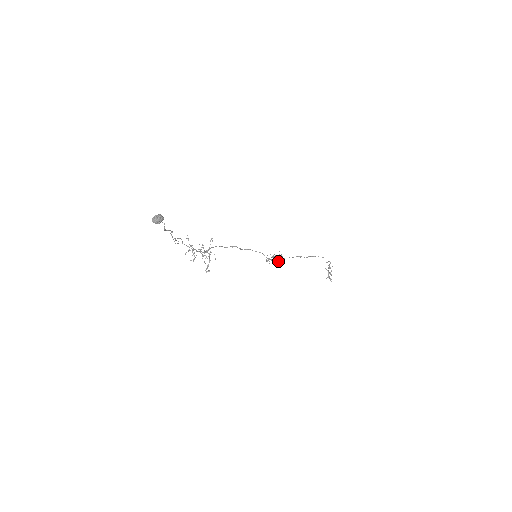
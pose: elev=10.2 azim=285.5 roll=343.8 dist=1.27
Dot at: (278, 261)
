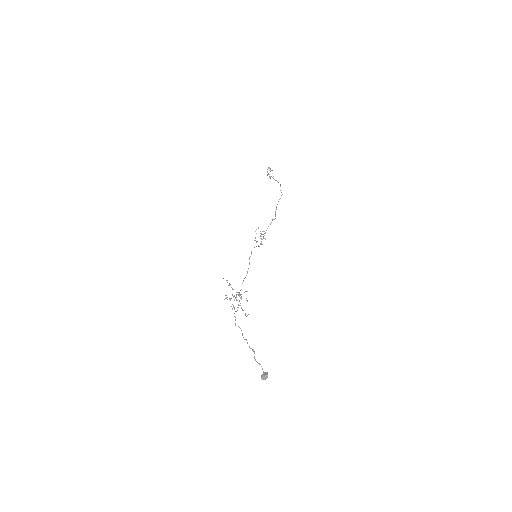
Dot at: occluded
